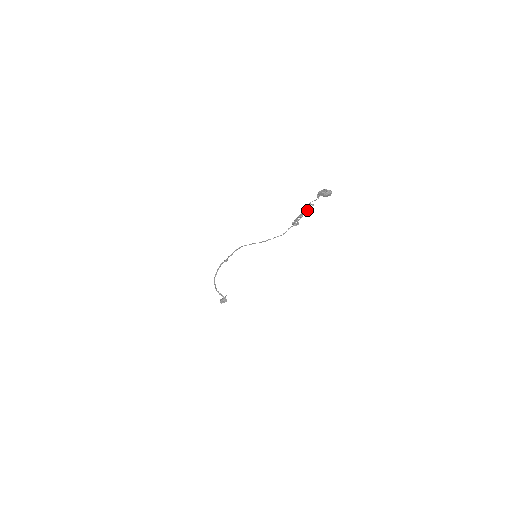
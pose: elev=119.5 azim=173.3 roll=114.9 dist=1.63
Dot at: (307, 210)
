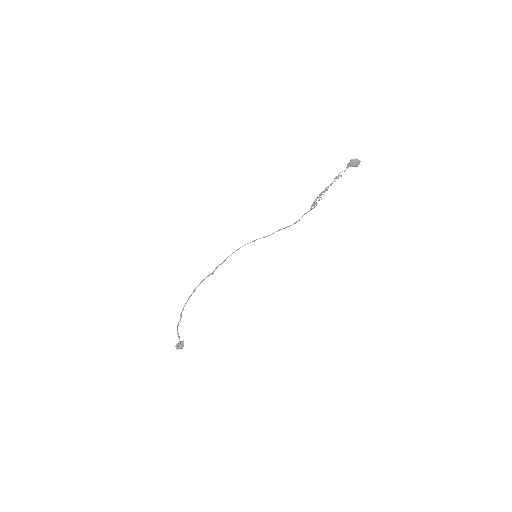
Dot at: (335, 181)
